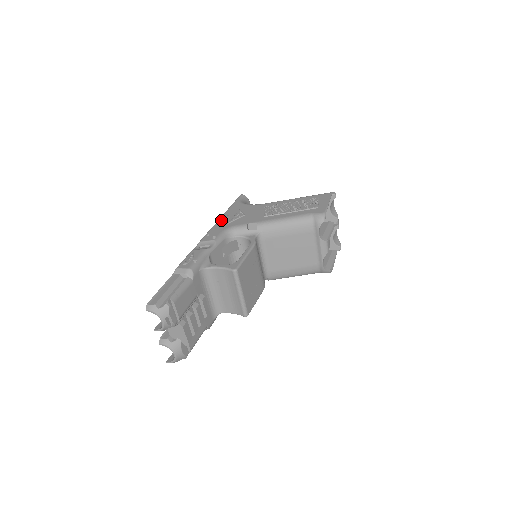
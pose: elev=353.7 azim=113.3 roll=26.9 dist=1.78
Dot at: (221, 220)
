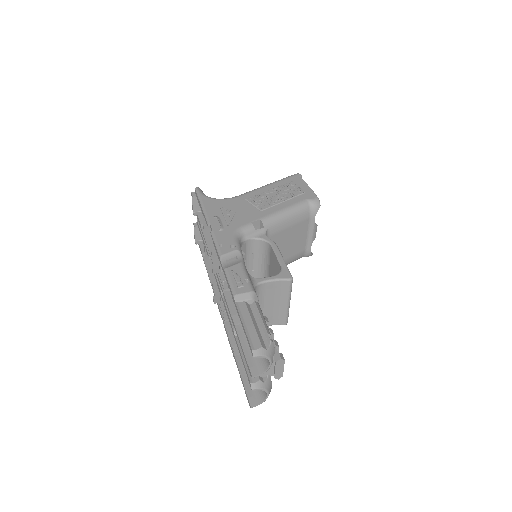
Dot at: (214, 223)
